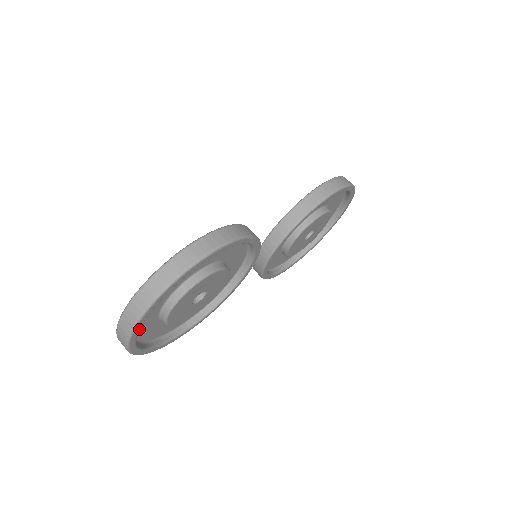
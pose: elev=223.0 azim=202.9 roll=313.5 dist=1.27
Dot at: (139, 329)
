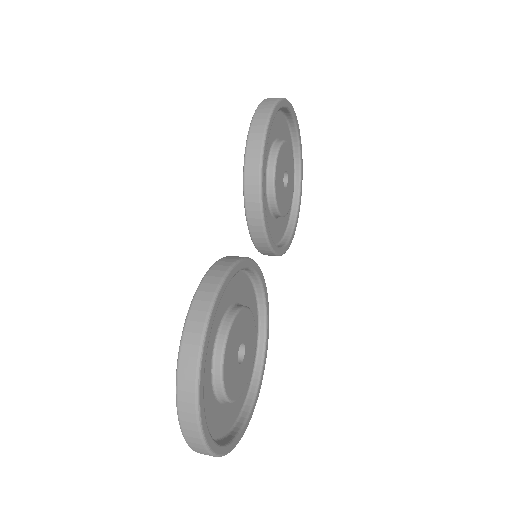
Dot at: (218, 430)
